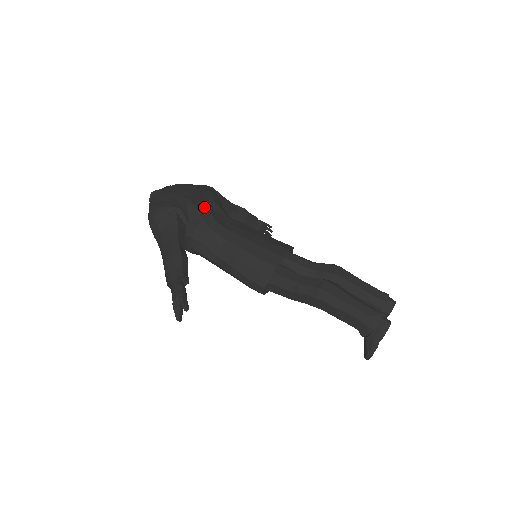
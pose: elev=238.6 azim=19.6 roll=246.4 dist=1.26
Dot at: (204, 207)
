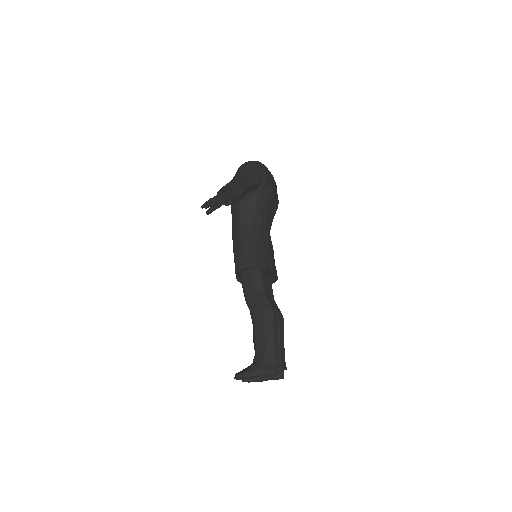
Dot at: (272, 200)
